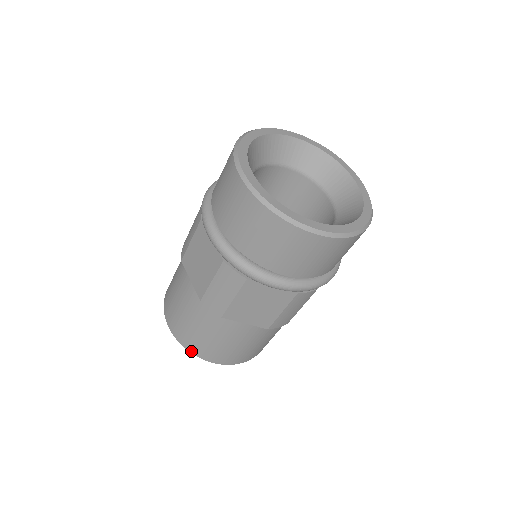
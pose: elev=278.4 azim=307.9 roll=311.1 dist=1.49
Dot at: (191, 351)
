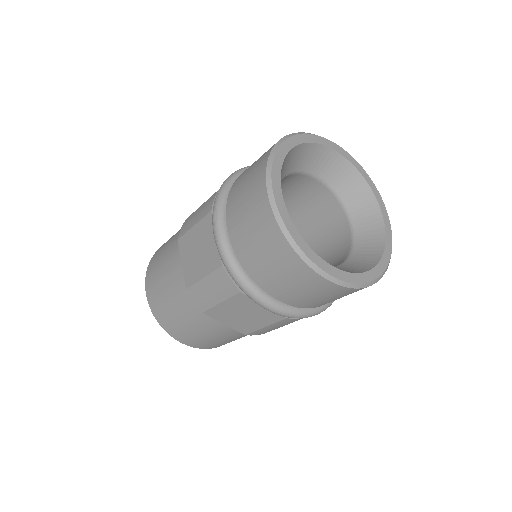
Dot at: (162, 326)
